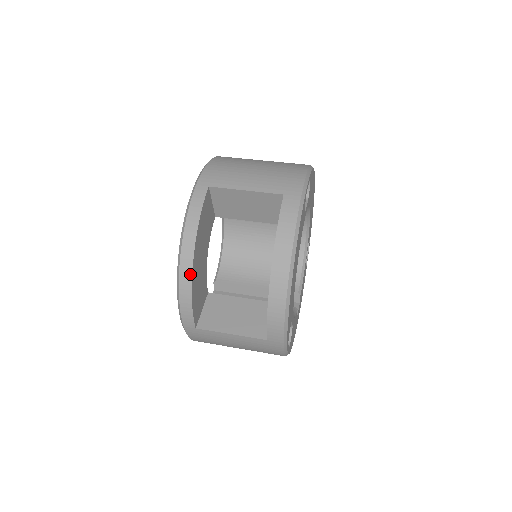
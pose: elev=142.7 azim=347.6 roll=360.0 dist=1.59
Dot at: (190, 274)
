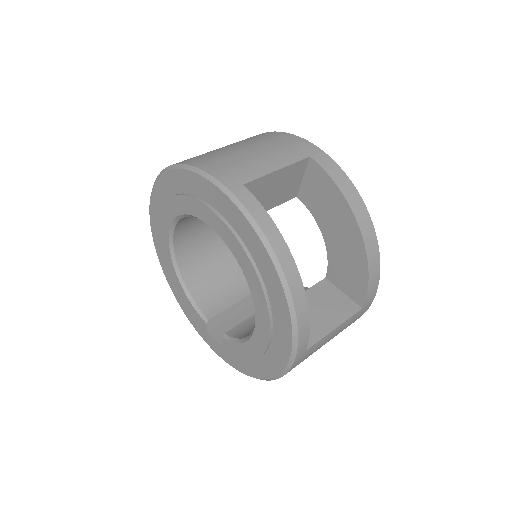
Dot at: (301, 286)
